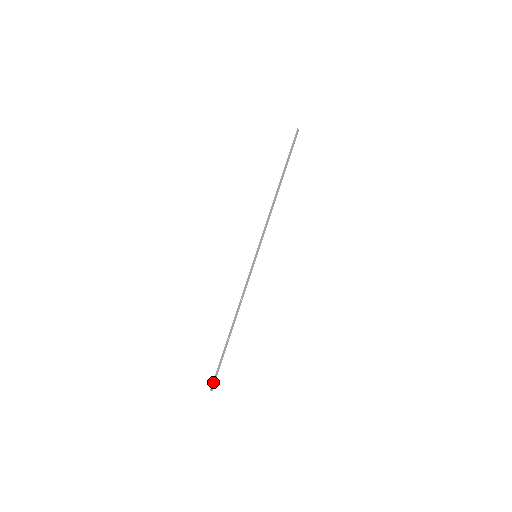
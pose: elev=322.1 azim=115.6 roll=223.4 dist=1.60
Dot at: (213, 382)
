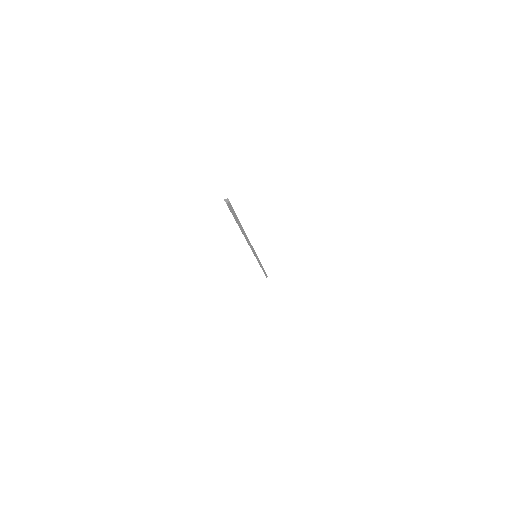
Dot at: occluded
